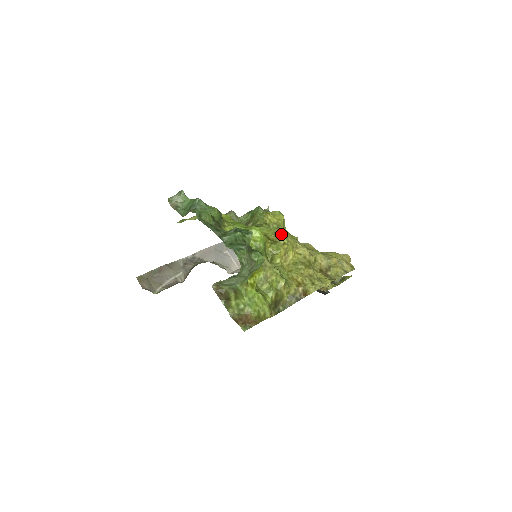
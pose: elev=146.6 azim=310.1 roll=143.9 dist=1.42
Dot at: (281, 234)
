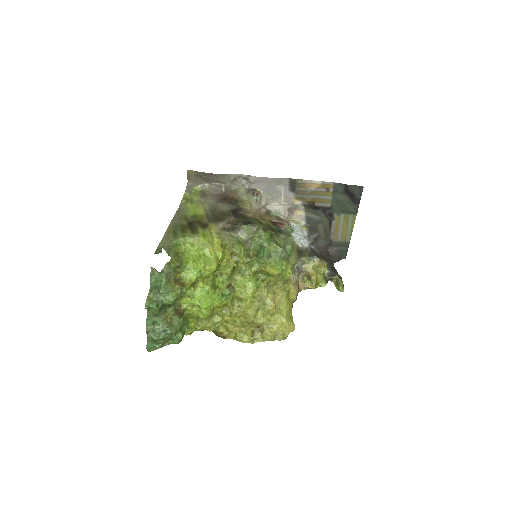
Dot at: (234, 310)
